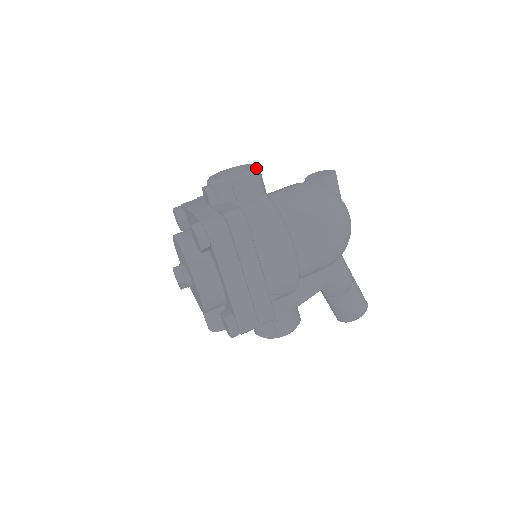
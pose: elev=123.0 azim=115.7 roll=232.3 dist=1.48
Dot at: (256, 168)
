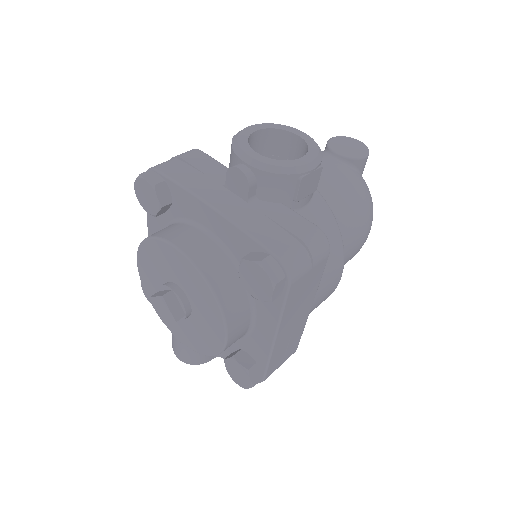
Dot at: (319, 147)
